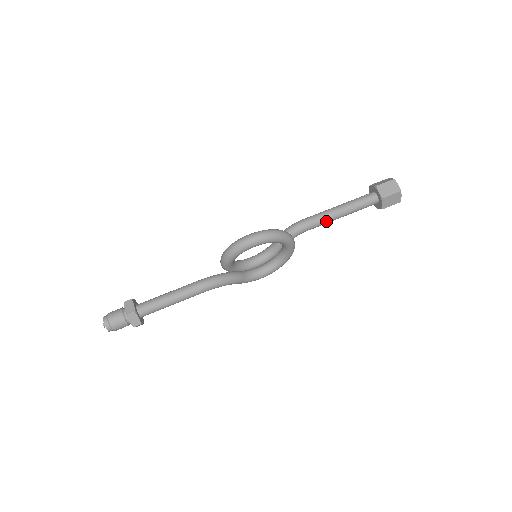
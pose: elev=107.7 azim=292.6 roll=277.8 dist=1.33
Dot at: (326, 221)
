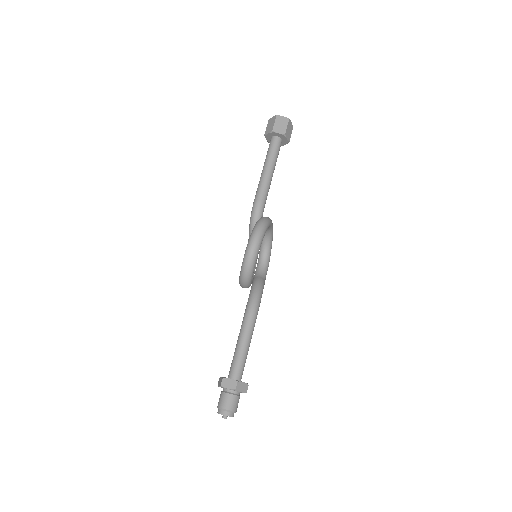
Dot at: (269, 186)
